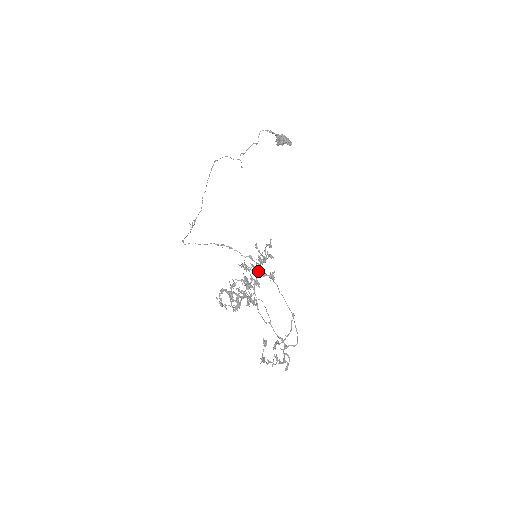
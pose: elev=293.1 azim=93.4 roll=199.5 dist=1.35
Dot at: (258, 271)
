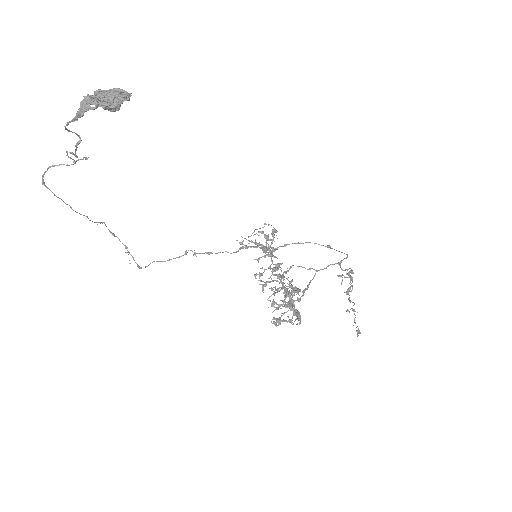
Dot at: (276, 269)
